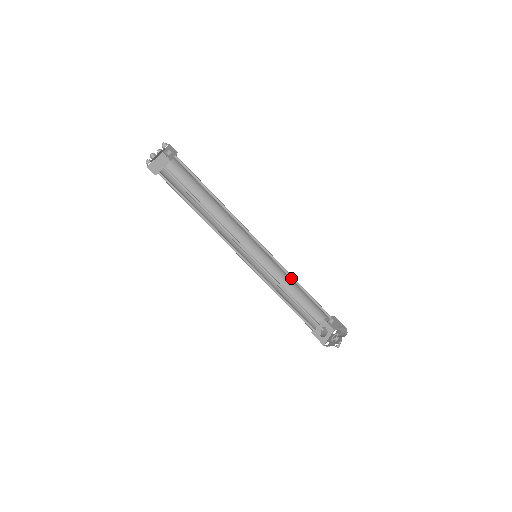
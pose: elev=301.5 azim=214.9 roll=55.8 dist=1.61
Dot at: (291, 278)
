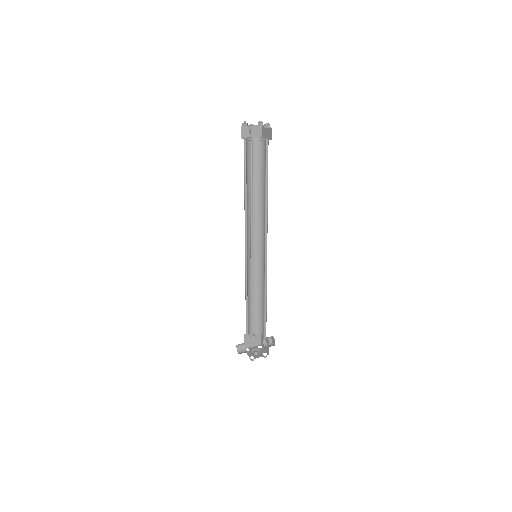
Dot at: (259, 286)
